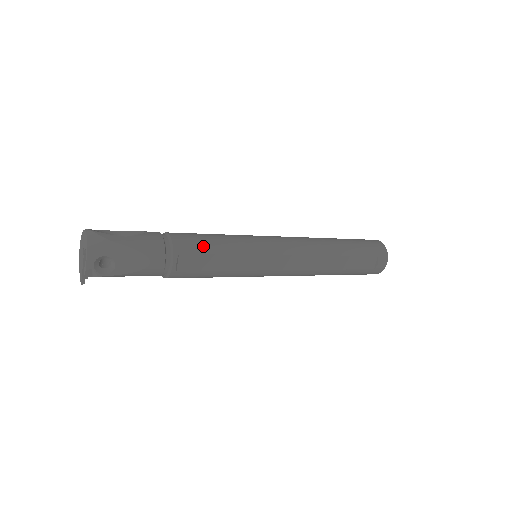
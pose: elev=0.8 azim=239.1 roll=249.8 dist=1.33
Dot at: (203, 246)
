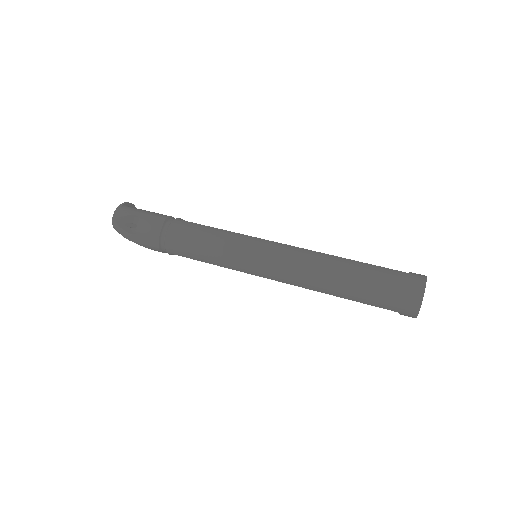
Dot at: (189, 255)
